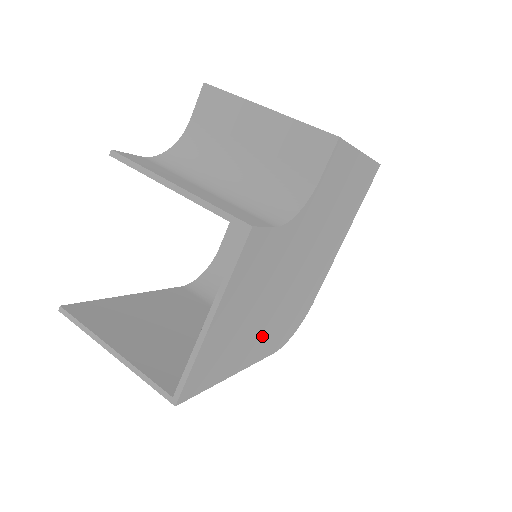
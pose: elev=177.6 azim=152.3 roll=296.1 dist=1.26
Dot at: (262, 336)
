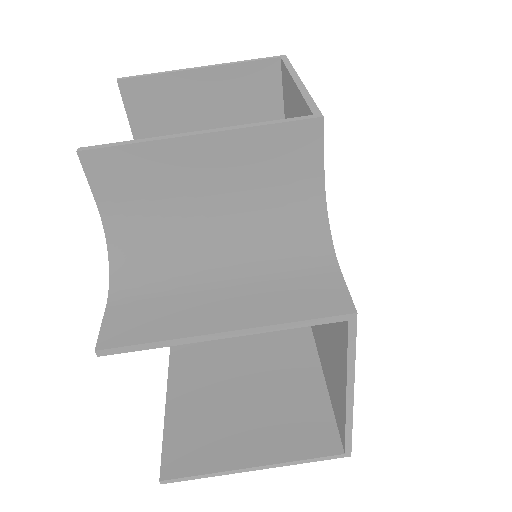
Dot at: occluded
